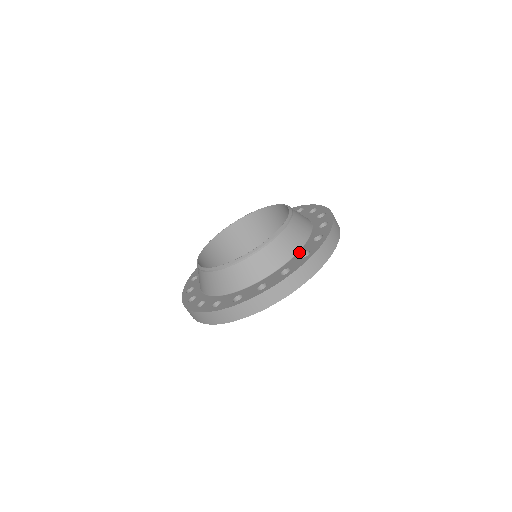
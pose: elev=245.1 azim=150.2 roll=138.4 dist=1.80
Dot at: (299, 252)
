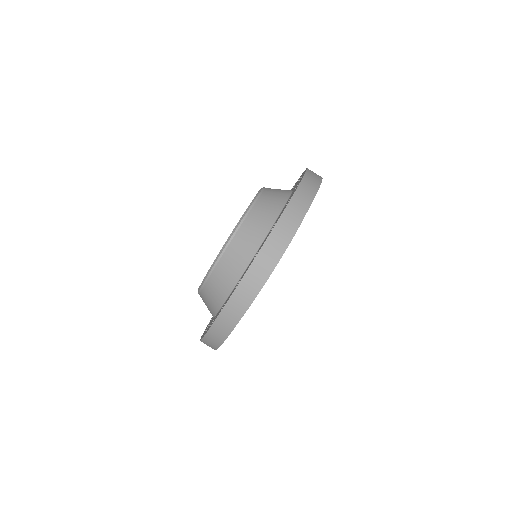
Dot at: (257, 251)
